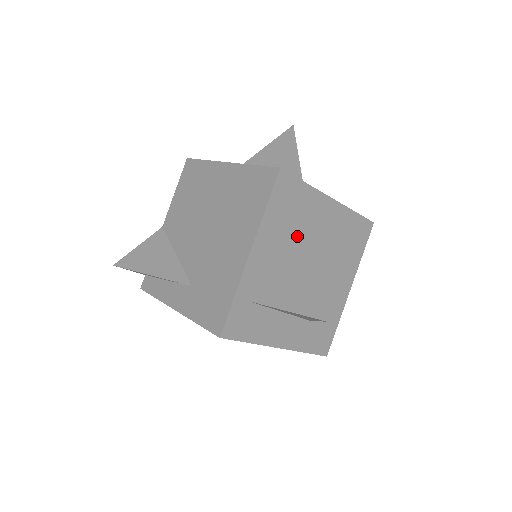
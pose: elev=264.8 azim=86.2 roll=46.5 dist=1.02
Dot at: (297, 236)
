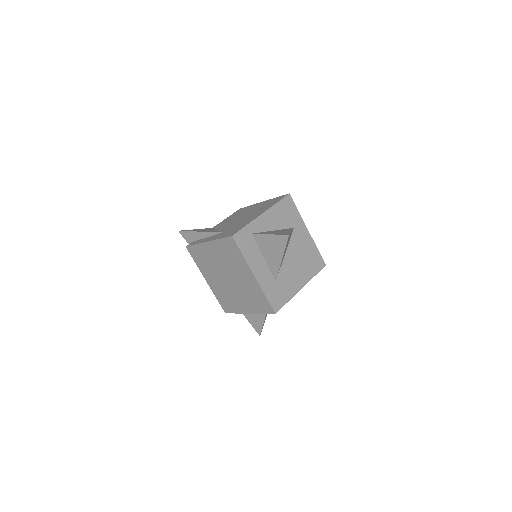
Dot at: (285, 229)
